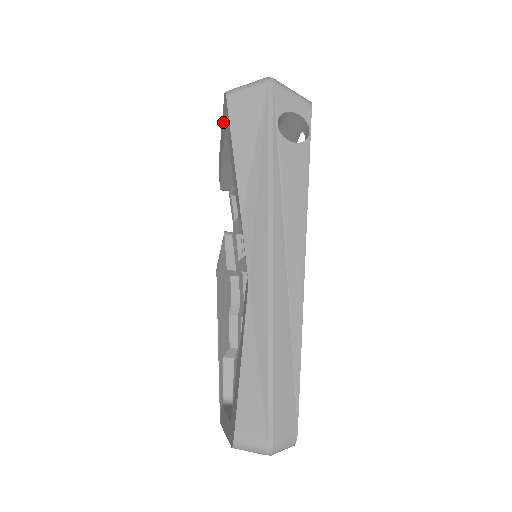
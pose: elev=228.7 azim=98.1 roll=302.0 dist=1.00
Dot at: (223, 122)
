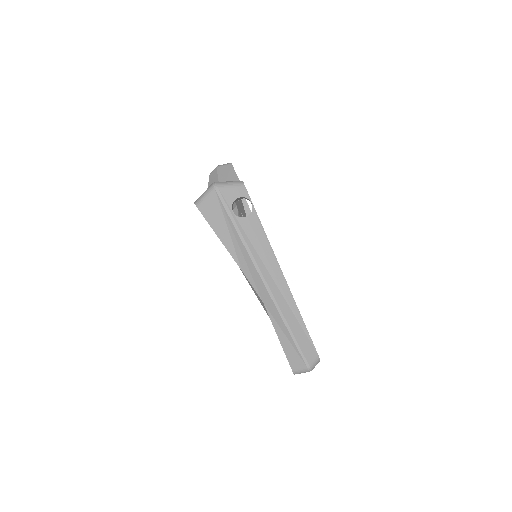
Dot at: occluded
